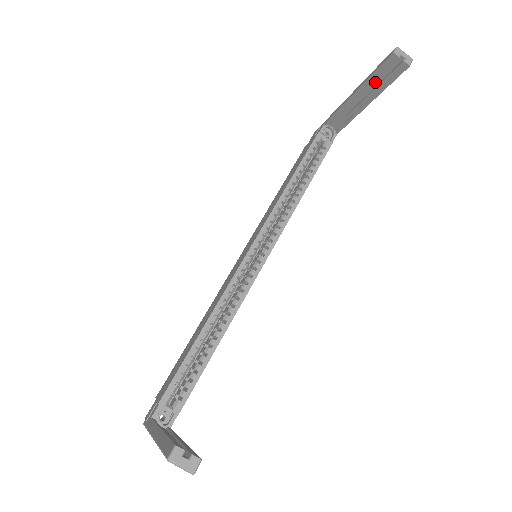
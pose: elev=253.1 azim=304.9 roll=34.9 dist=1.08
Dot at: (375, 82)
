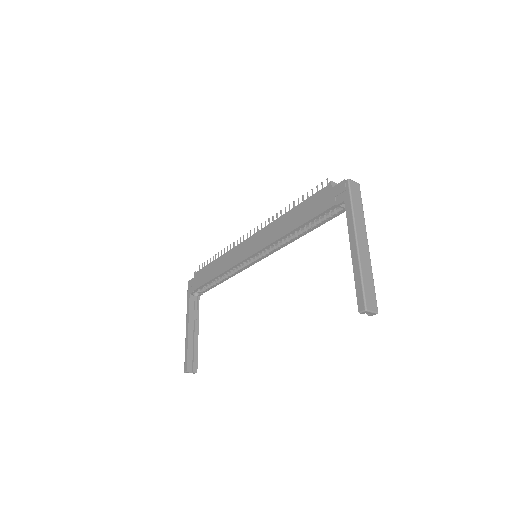
Dot at: occluded
